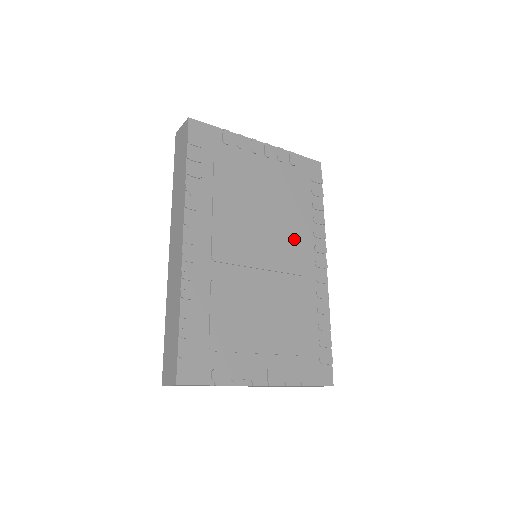
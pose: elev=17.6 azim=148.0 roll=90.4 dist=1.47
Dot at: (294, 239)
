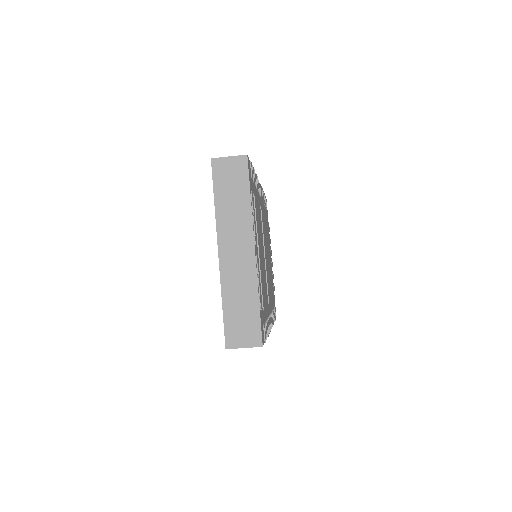
Dot at: (270, 289)
